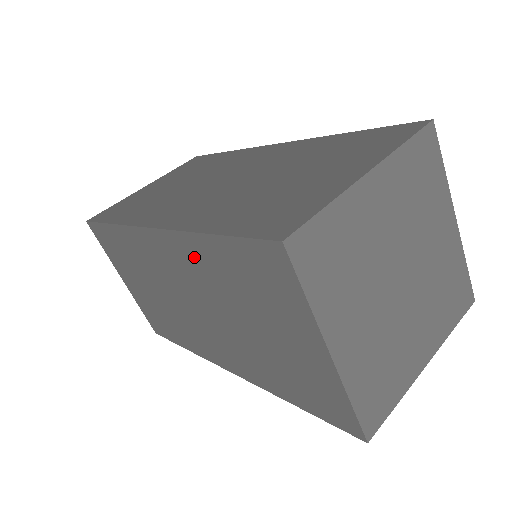
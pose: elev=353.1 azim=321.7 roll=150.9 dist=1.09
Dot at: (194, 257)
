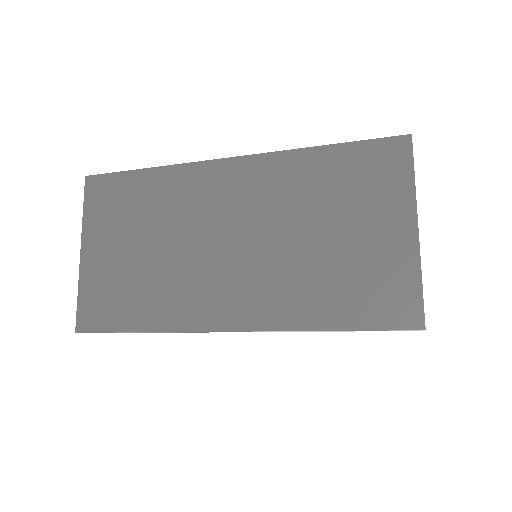
Dot at: (283, 174)
